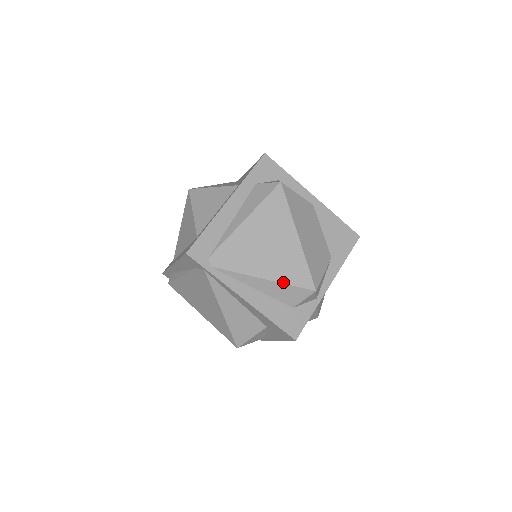
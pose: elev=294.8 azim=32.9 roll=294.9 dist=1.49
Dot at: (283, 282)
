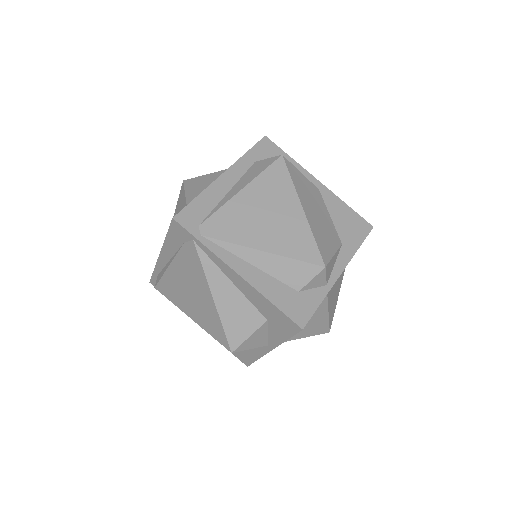
Dot at: (286, 255)
